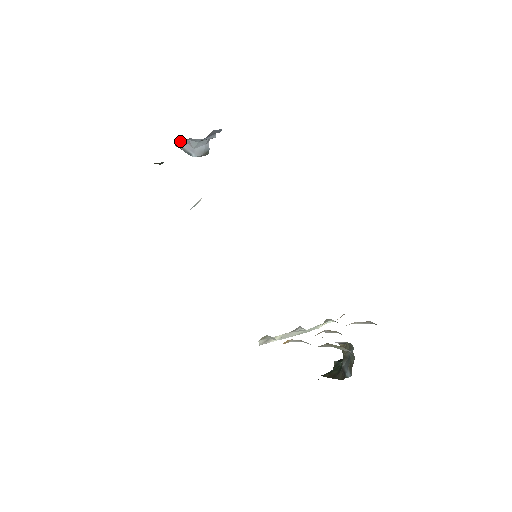
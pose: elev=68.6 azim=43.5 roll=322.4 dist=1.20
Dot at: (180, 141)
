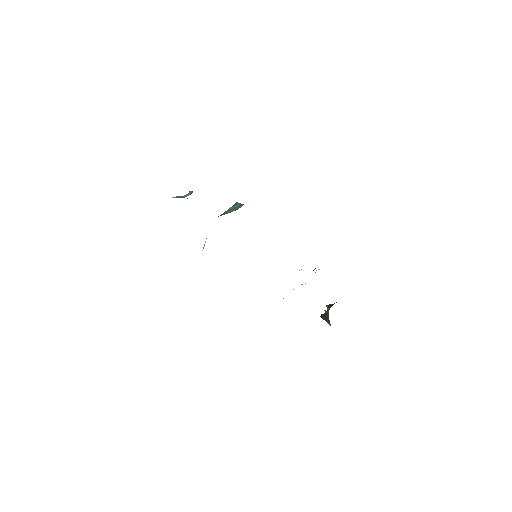
Dot at: occluded
